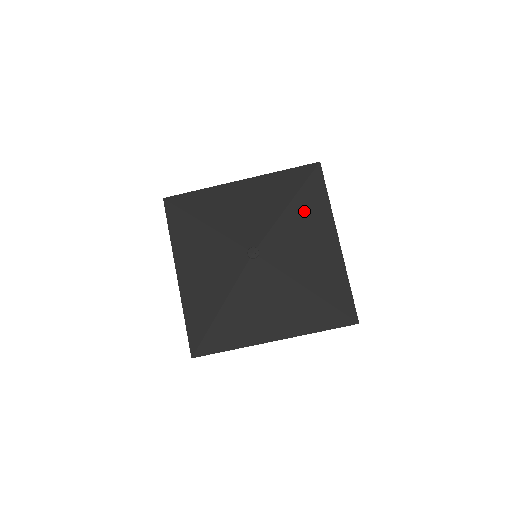
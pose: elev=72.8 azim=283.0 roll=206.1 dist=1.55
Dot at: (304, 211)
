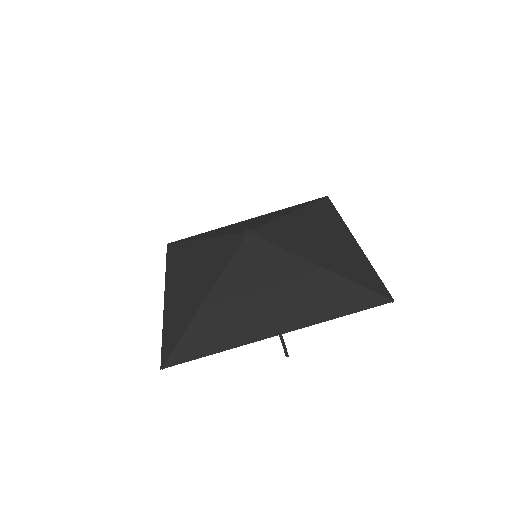
Dot at: (310, 217)
